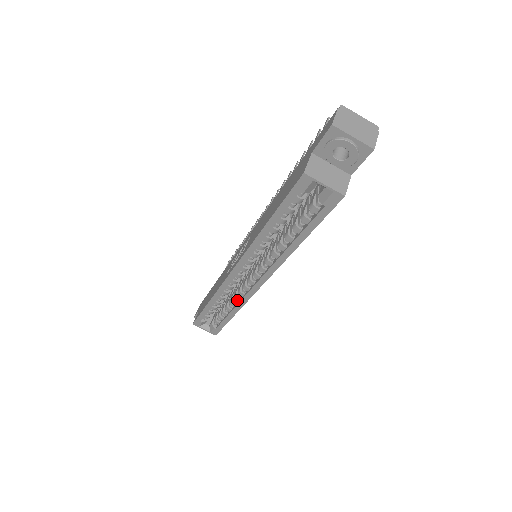
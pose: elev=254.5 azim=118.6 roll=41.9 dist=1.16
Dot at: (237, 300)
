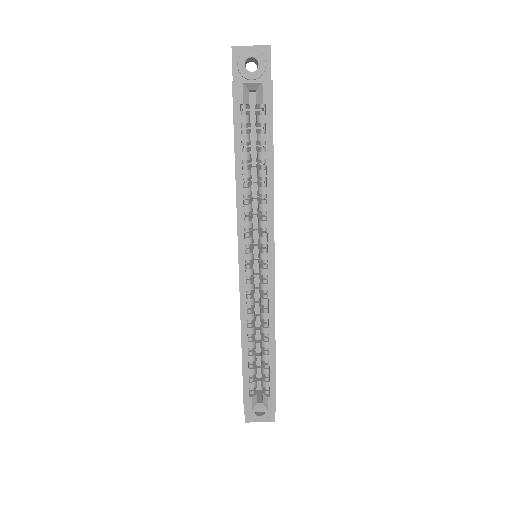
Dot at: (266, 317)
